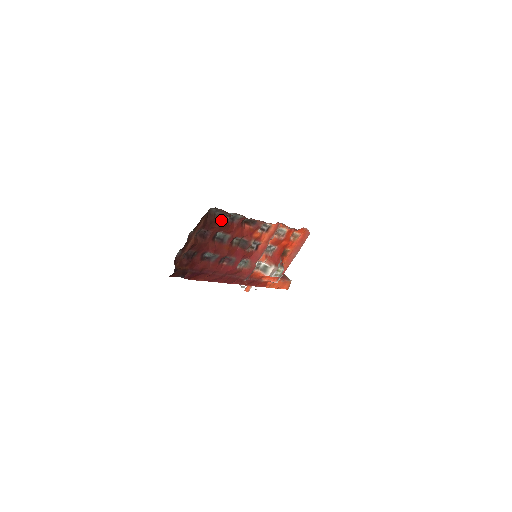
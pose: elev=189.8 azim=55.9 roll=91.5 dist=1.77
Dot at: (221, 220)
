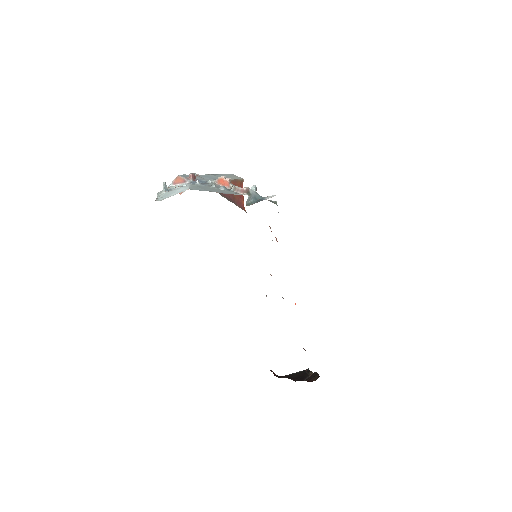
Dot at: occluded
